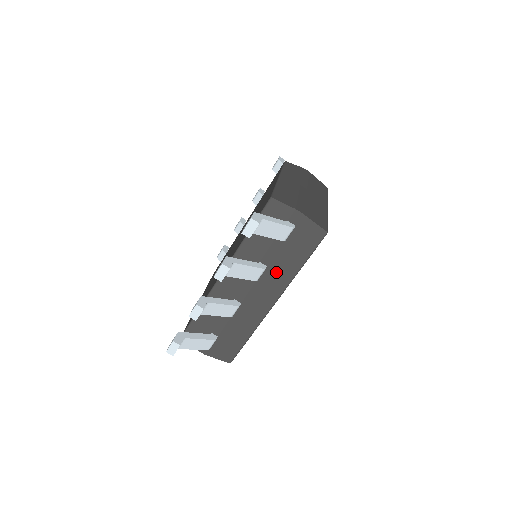
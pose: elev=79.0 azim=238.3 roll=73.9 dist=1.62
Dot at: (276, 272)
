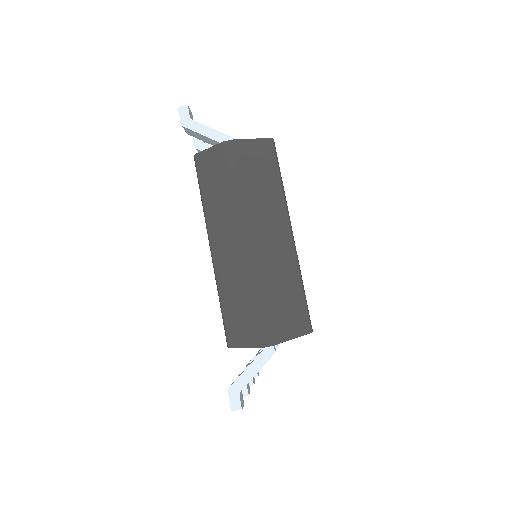
Dot at: occluded
